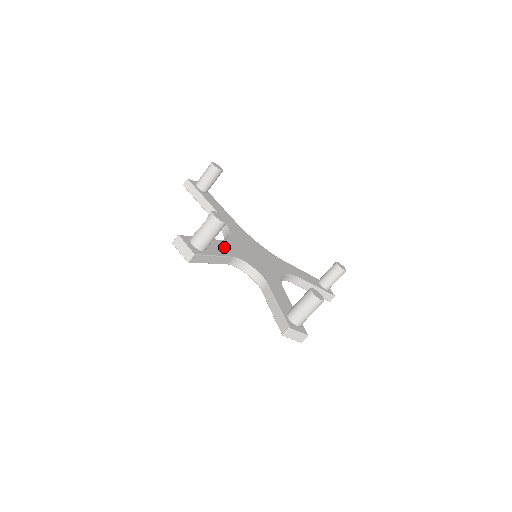
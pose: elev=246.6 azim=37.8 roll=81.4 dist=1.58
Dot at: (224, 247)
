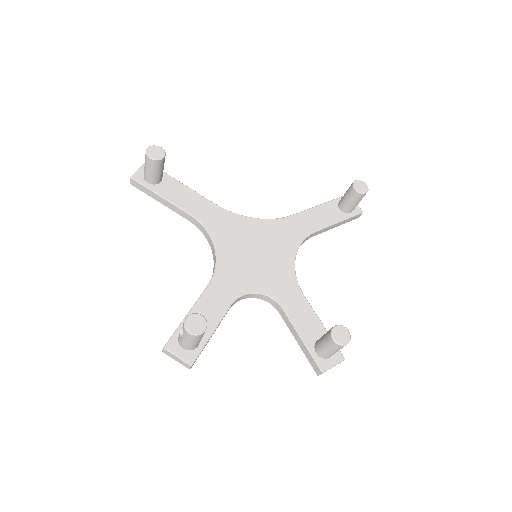
Dot at: (217, 295)
